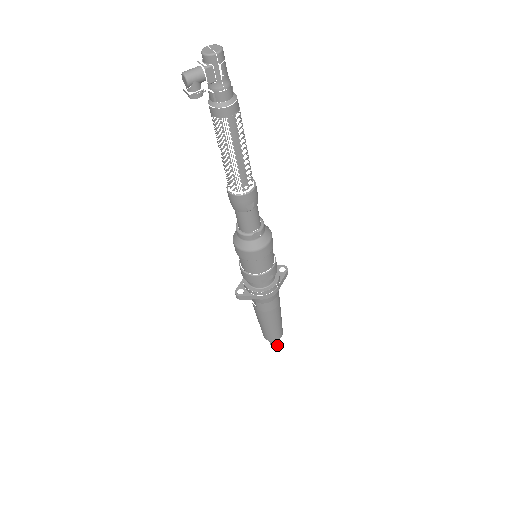
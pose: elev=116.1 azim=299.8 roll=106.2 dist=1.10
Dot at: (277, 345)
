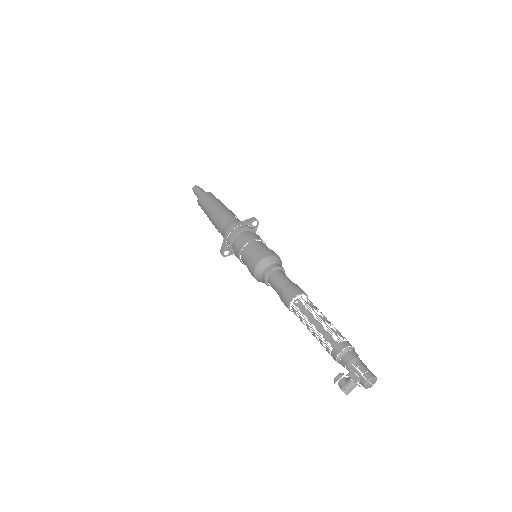
Dot at: occluded
